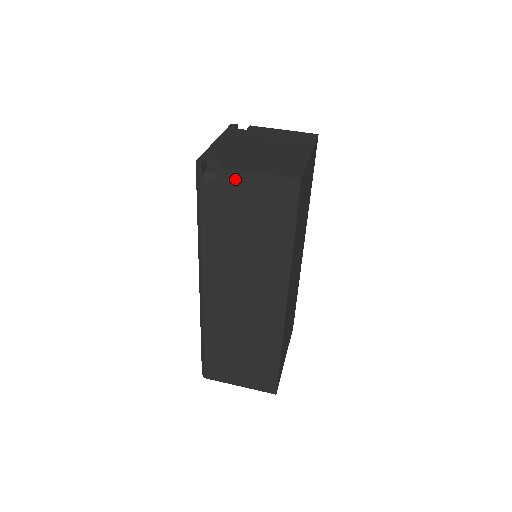
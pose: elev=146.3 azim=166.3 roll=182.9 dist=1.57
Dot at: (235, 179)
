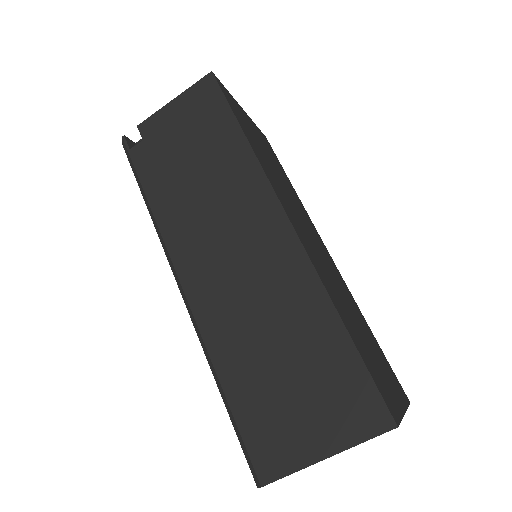
Dot at: (157, 122)
